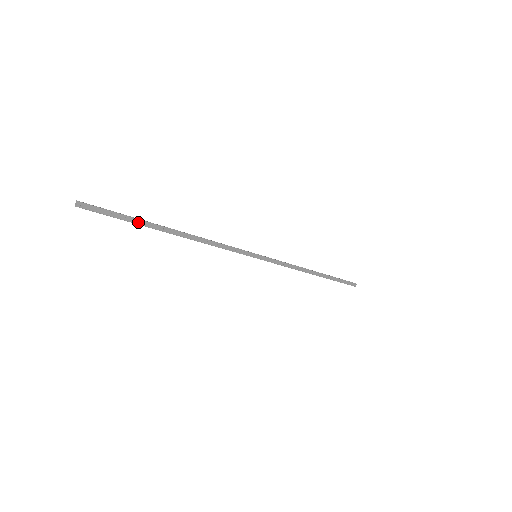
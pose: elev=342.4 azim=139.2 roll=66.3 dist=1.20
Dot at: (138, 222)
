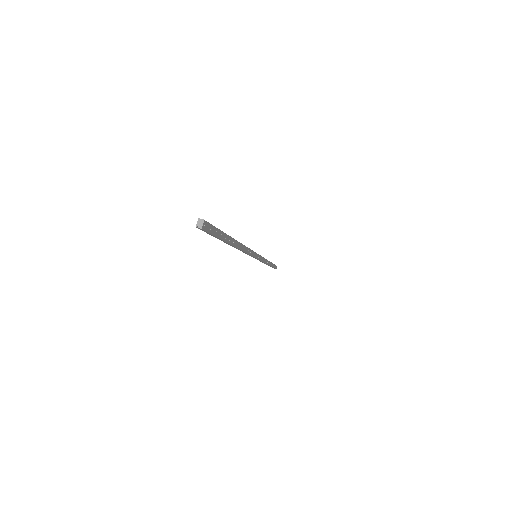
Dot at: (225, 238)
